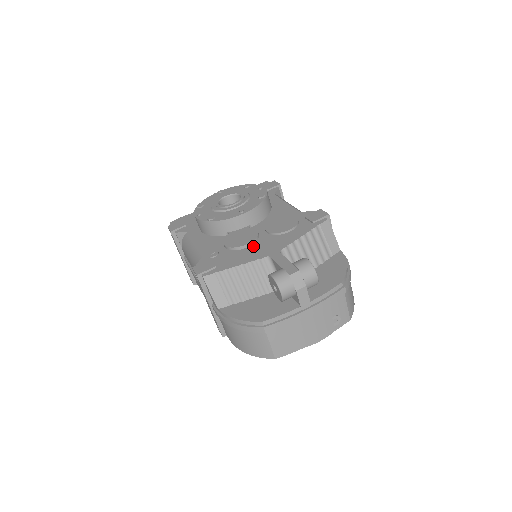
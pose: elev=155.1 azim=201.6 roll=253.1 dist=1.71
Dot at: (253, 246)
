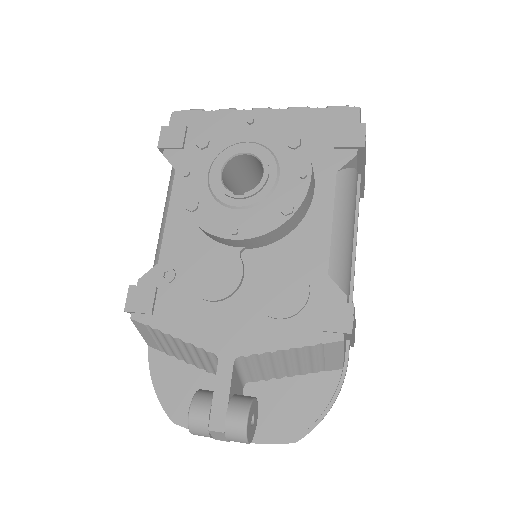
Dot at: (217, 307)
